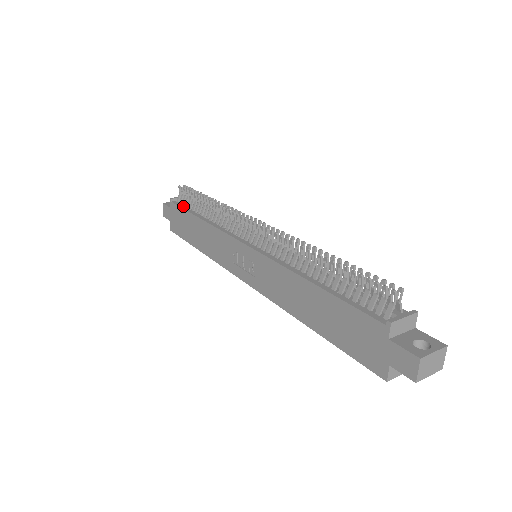
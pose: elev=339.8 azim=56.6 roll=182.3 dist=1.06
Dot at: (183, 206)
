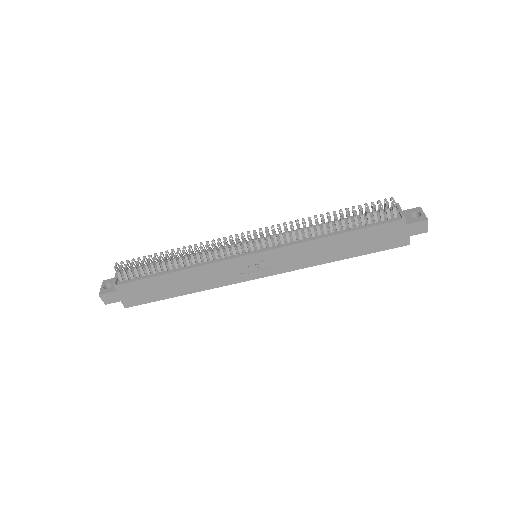
Dot at: (138, 278)
